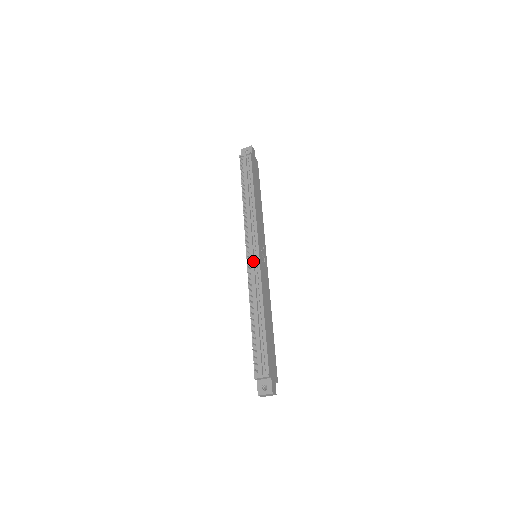
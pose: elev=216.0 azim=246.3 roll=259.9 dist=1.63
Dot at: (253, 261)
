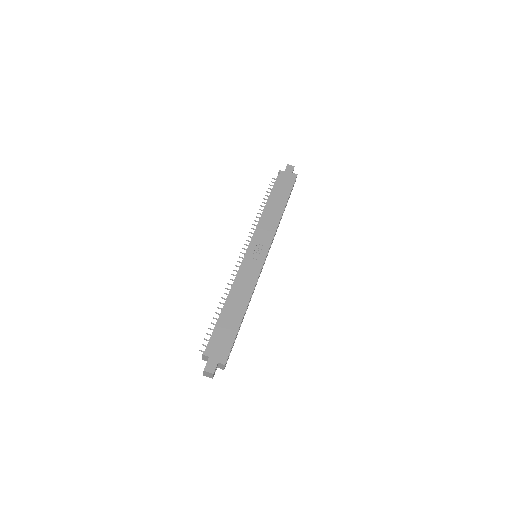
Dot at: (242, 260)
